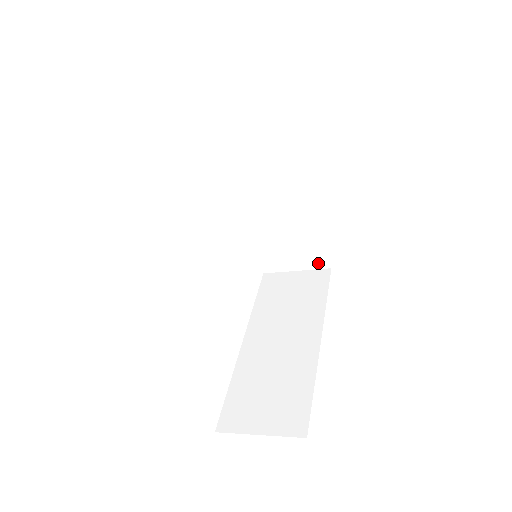
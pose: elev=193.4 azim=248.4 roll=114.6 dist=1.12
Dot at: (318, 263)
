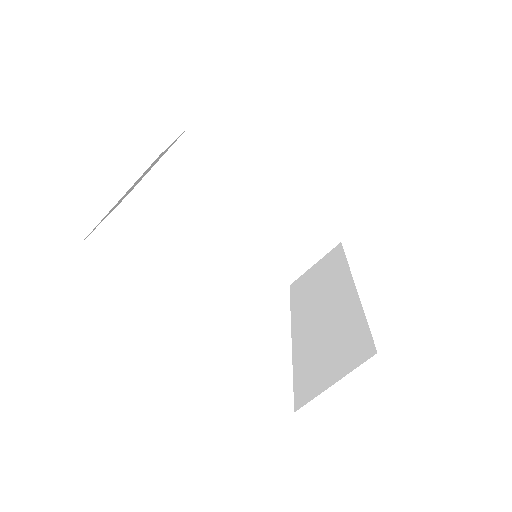
Dot at: (361, 356)
